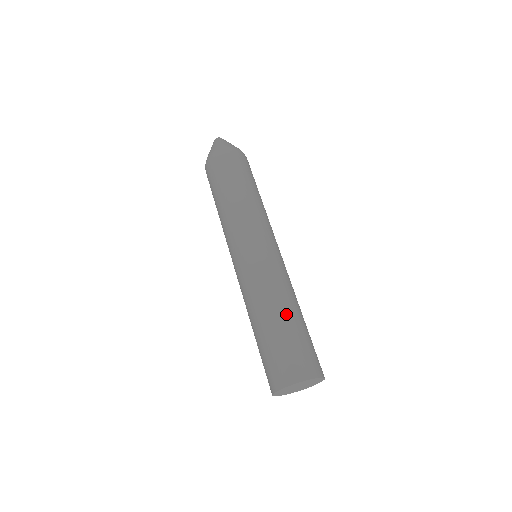
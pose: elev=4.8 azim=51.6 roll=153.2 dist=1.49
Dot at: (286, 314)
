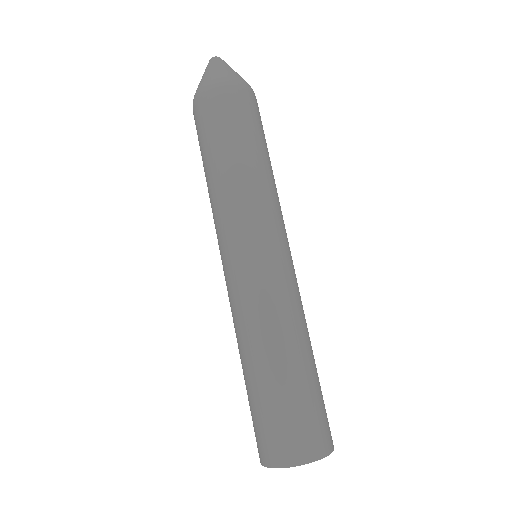
Dot at: (313, 355)
